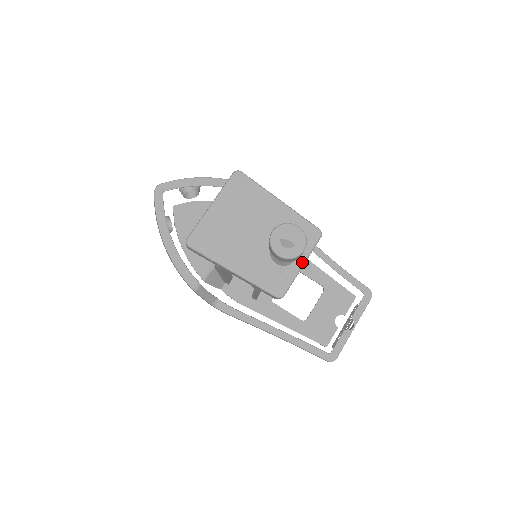
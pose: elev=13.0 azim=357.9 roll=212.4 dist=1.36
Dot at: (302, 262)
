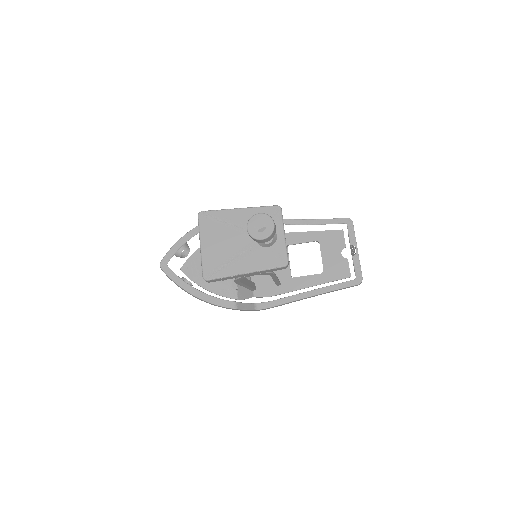
Dot at: (282, 233)
